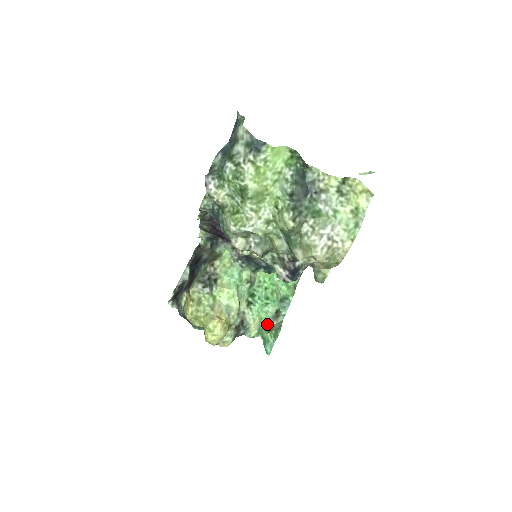
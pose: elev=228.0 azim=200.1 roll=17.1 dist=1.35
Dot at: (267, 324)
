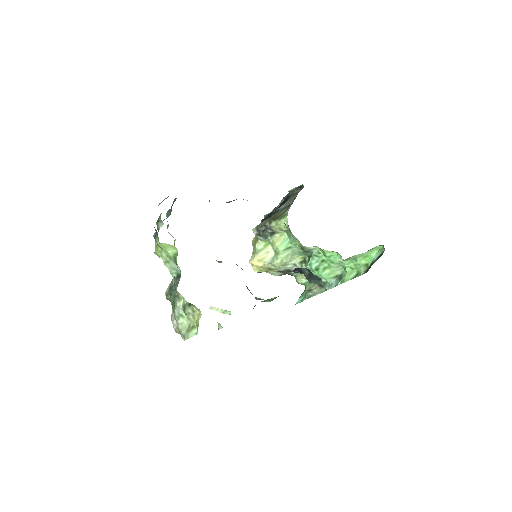
Dot at: occluded
